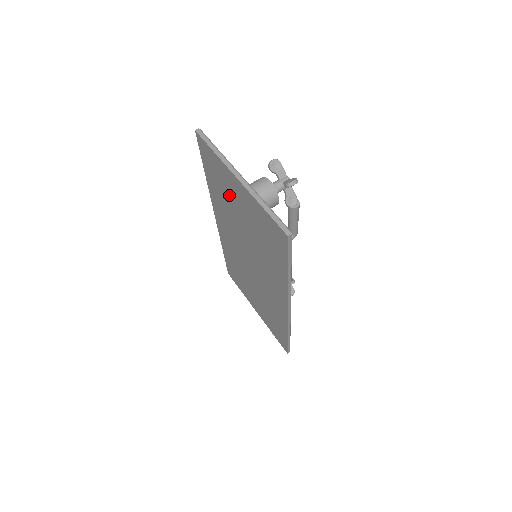
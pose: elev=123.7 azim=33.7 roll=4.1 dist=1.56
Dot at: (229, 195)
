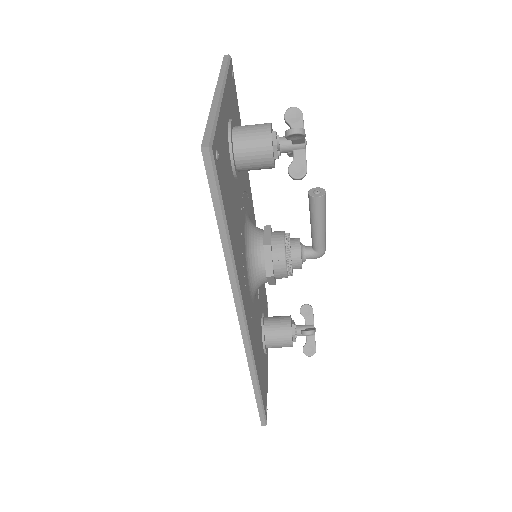
Dot at: occluded
